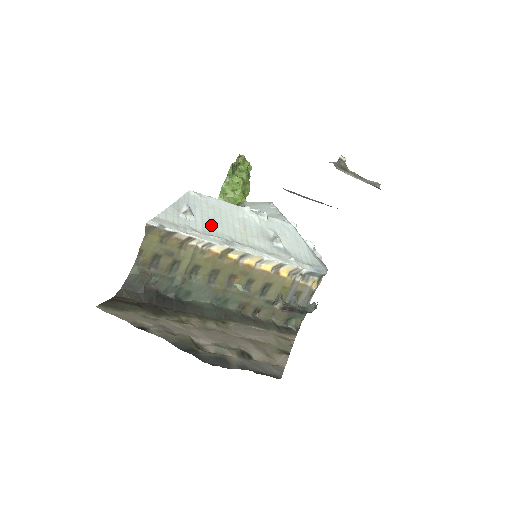
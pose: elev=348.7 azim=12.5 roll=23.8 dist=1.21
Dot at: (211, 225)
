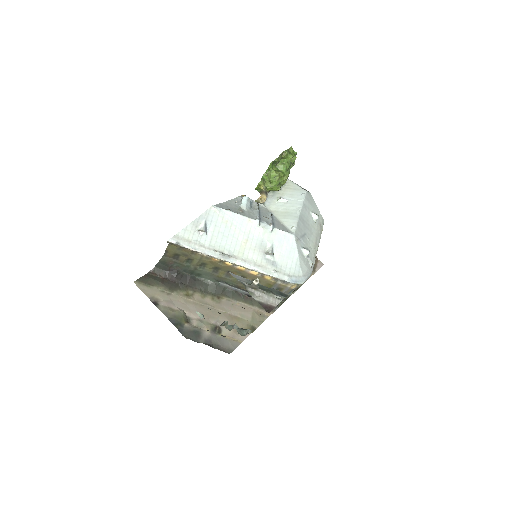
Dot at: (218, 240)
